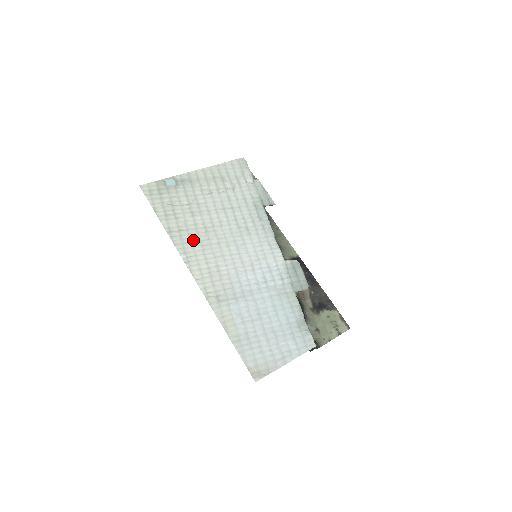
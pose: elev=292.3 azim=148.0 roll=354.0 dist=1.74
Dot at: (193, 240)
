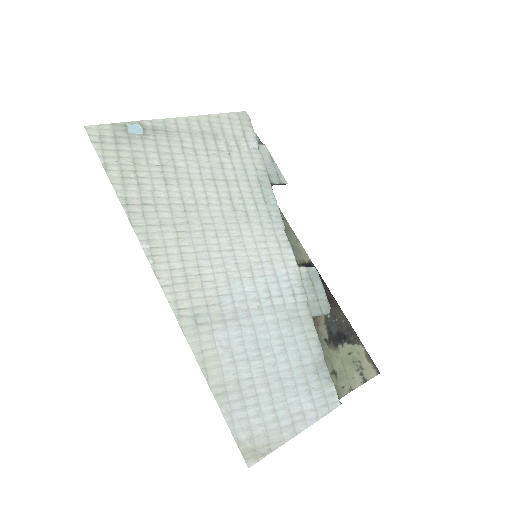
Dot at: (163, 222)
